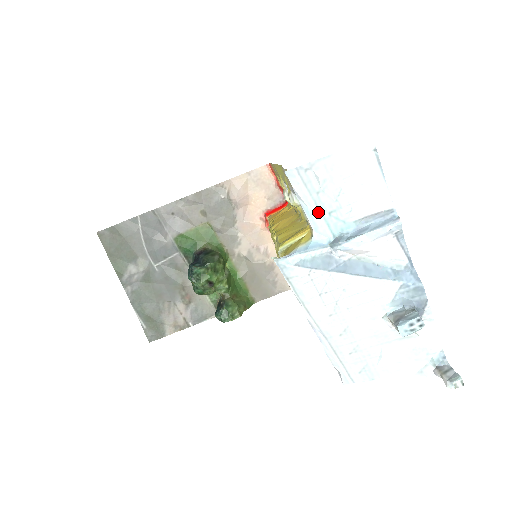
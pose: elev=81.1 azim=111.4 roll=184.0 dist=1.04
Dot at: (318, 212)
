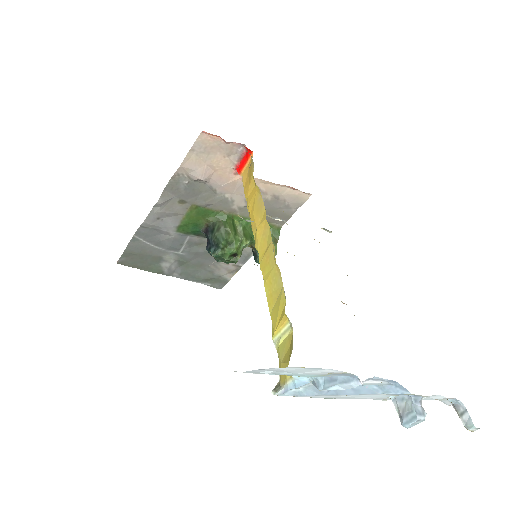
Dot at: occluded
